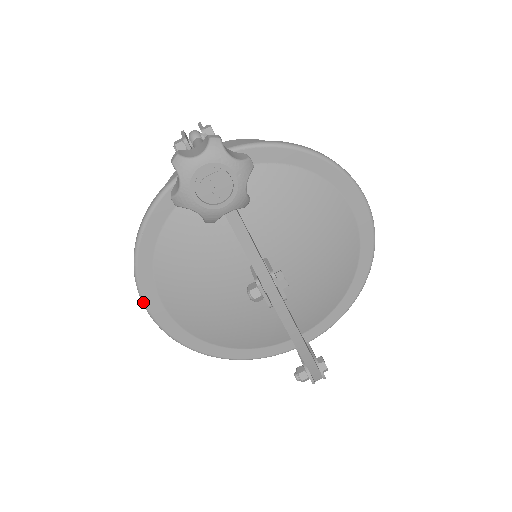
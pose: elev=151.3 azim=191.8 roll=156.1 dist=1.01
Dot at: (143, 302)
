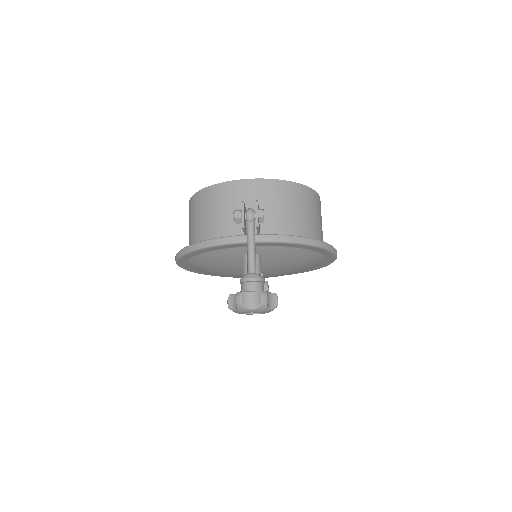
Dot at: (176, 262)
